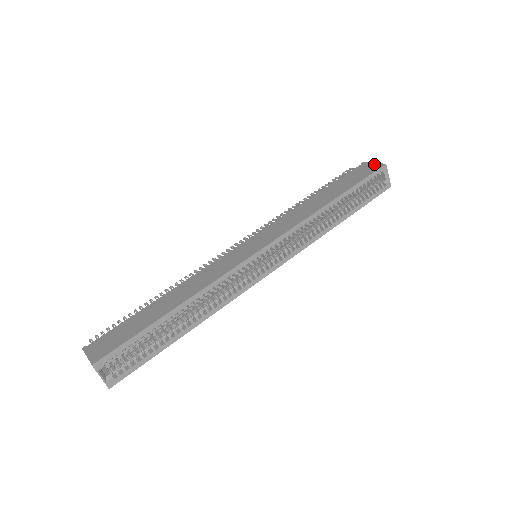
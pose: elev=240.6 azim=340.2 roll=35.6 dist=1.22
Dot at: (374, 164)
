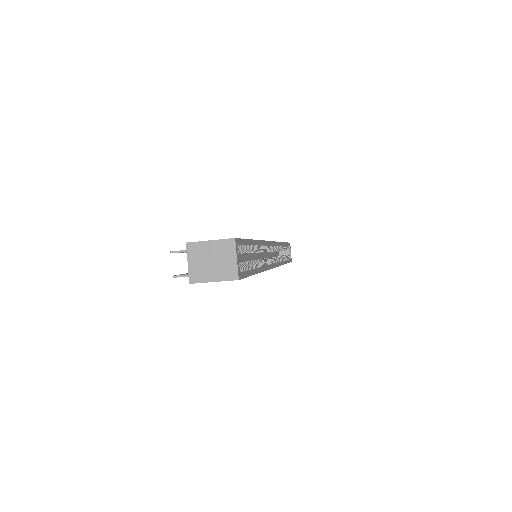
Dot at: occluded
